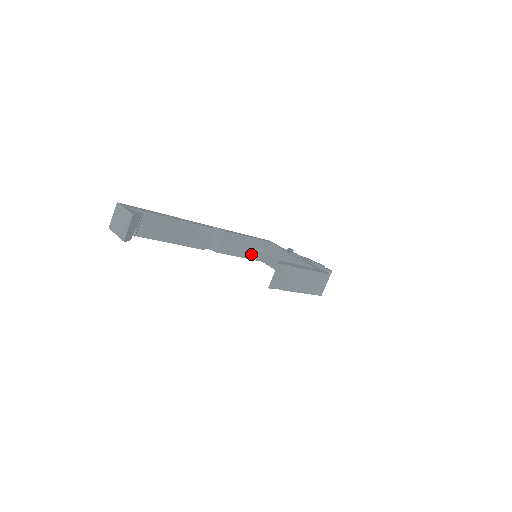
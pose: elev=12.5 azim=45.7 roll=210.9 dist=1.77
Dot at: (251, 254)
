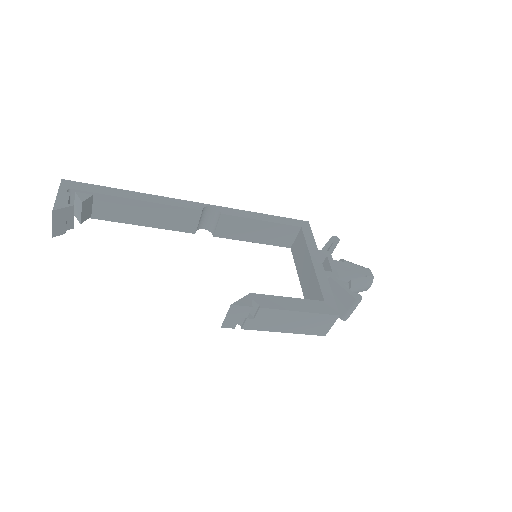
Dot at: (271, 239)
